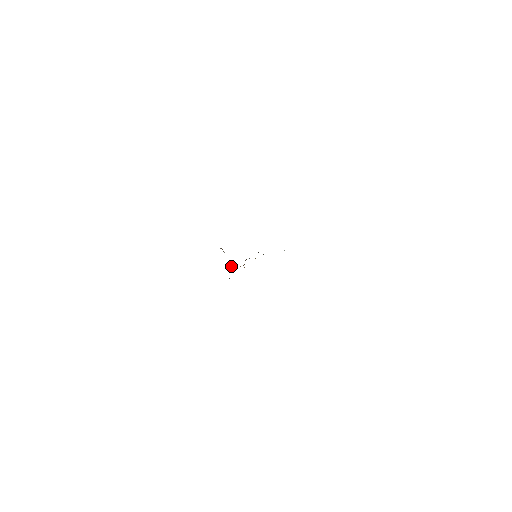
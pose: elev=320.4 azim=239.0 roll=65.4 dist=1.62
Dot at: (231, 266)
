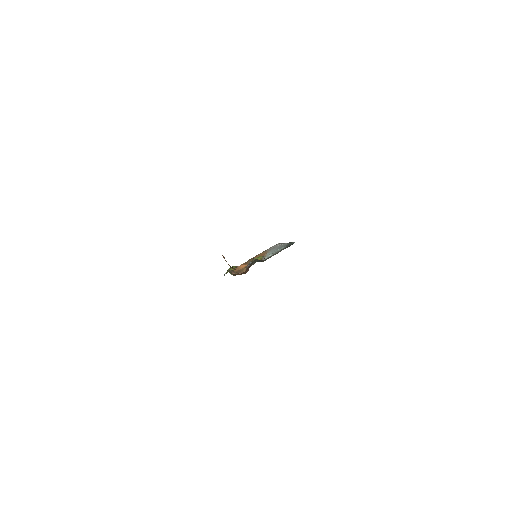
Dot at: (231, 271)
